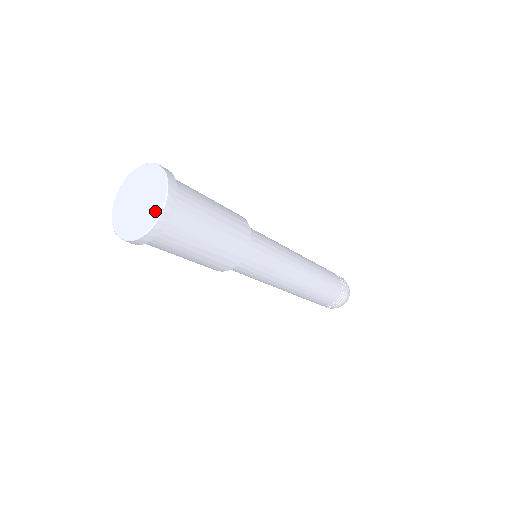
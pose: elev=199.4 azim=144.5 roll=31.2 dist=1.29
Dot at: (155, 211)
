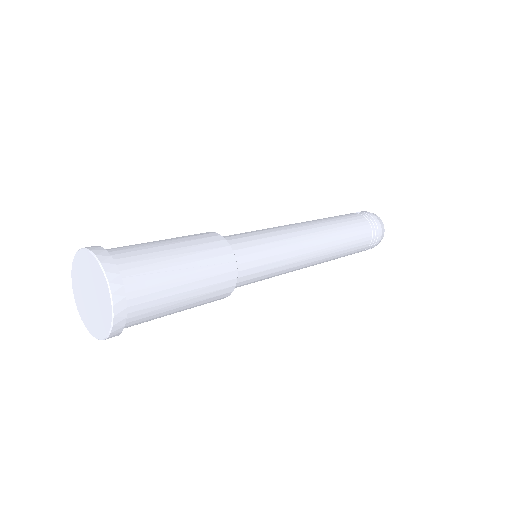
Dot at: (95, 330)
